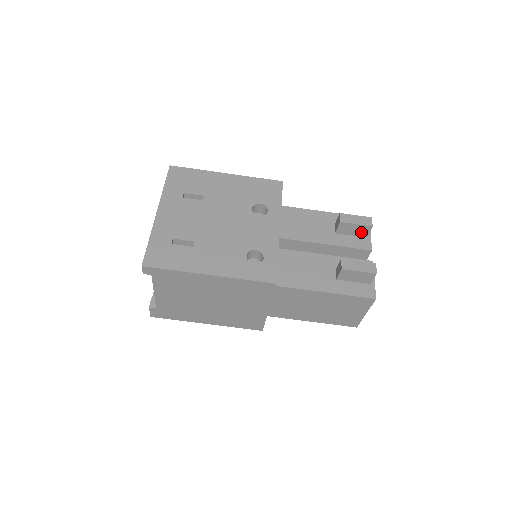
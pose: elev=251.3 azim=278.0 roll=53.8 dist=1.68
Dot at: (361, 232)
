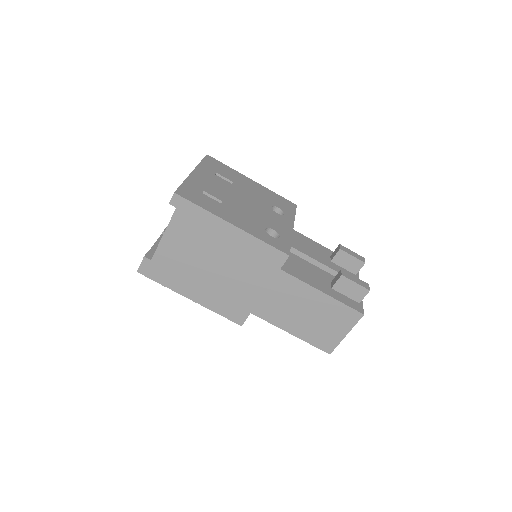
Dot at: (353, 267)
